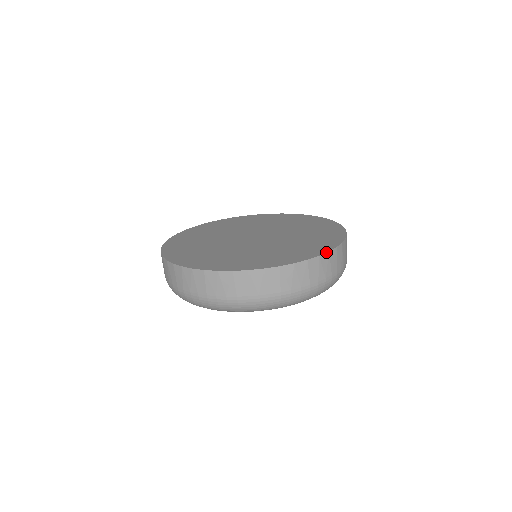
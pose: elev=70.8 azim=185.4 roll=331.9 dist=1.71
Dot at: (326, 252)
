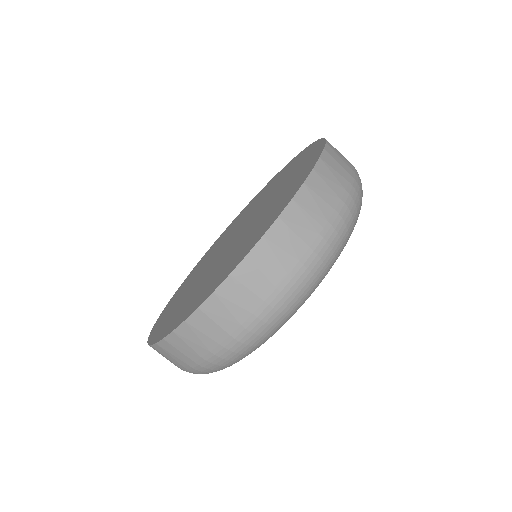
Dot at: (257, 241)
